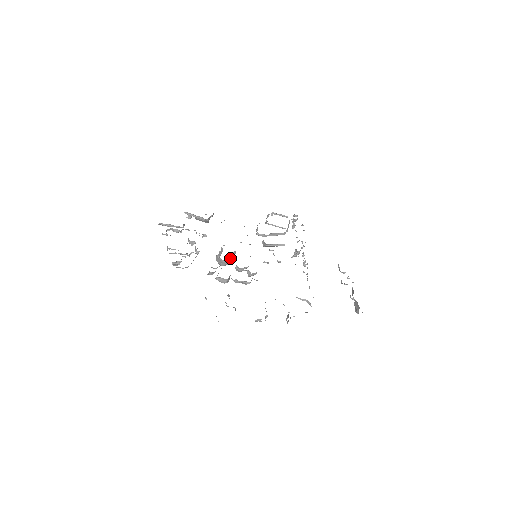
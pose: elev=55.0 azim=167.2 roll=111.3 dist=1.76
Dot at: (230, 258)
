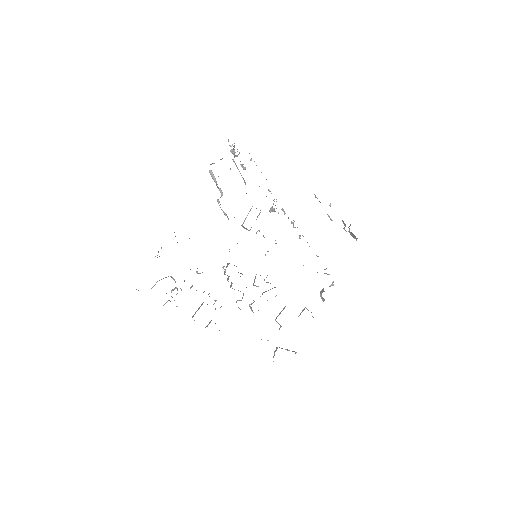
Dot at: occluded
